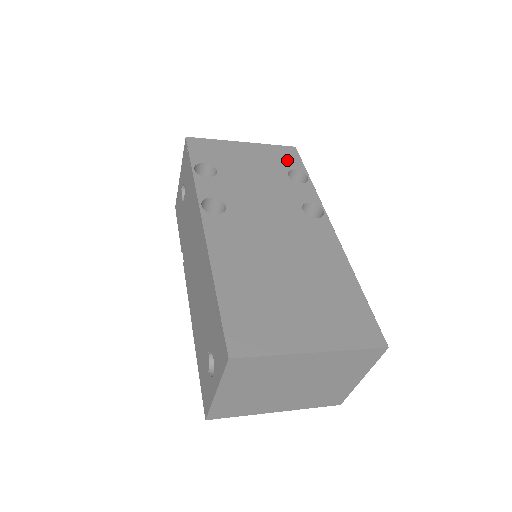
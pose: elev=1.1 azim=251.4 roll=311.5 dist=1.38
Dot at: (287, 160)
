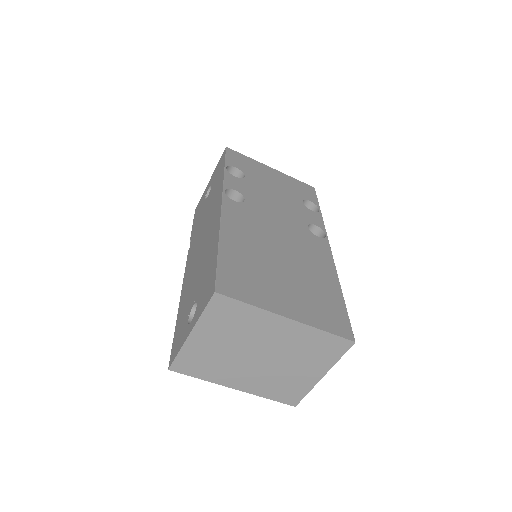
Dot at: (305, 192)
